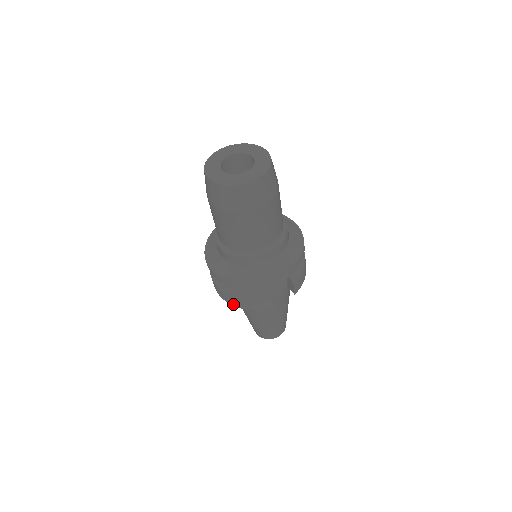
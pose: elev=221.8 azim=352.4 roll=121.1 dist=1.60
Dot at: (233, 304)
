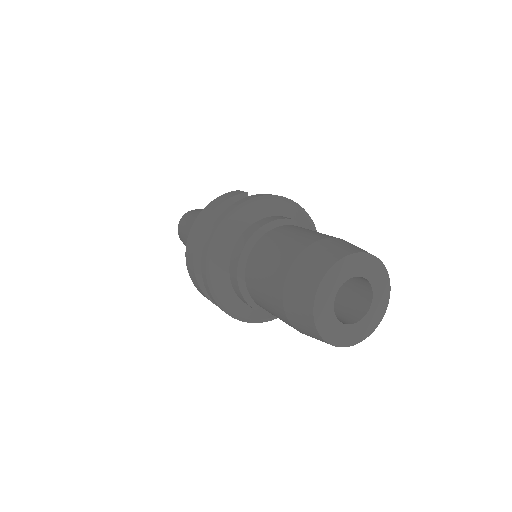
Dot at: (190, 274)
